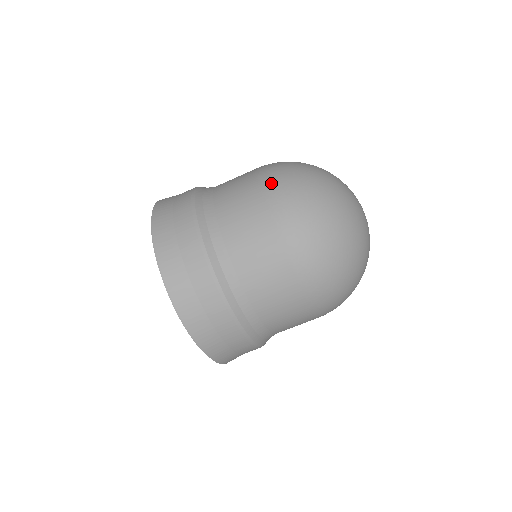
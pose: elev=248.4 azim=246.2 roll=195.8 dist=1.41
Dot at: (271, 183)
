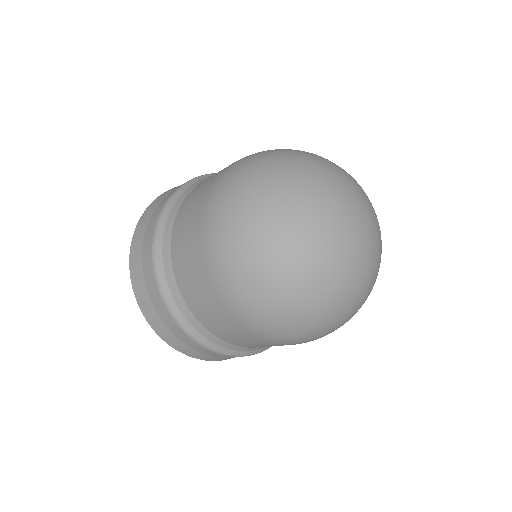
Dot at: (277, 341)
